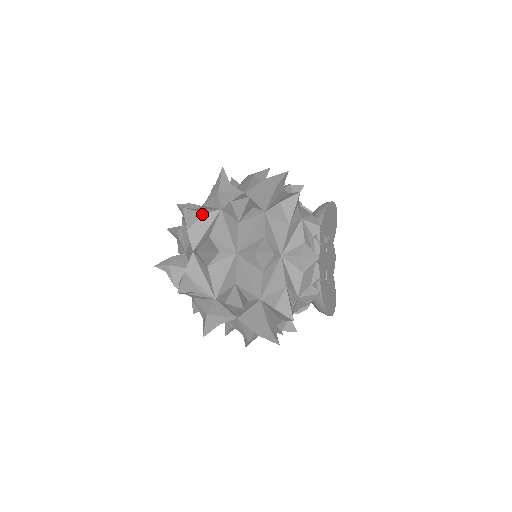
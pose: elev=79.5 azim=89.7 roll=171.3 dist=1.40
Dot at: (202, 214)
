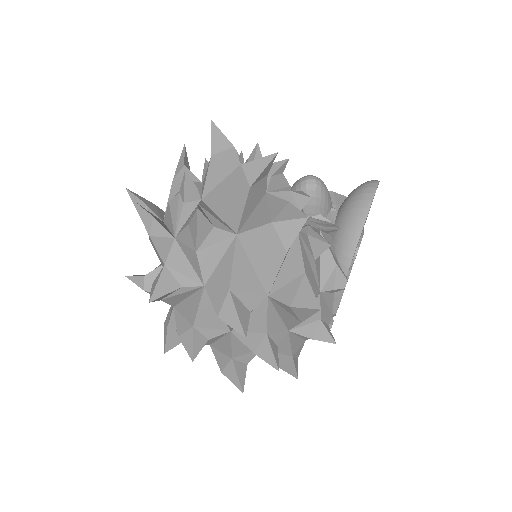
Dot at: (178, 289)
